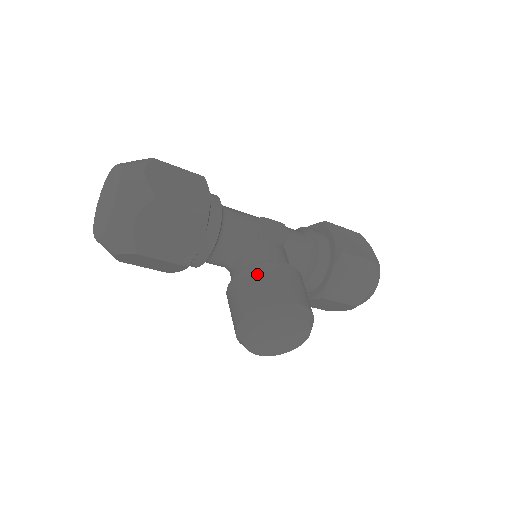
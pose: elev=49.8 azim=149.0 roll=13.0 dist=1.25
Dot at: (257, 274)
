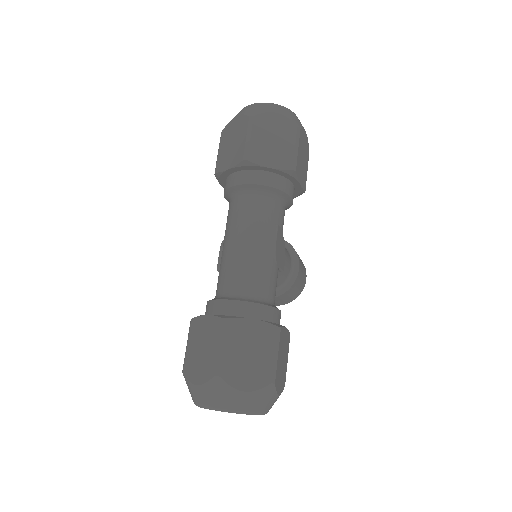
Dot at: (289, 294)
